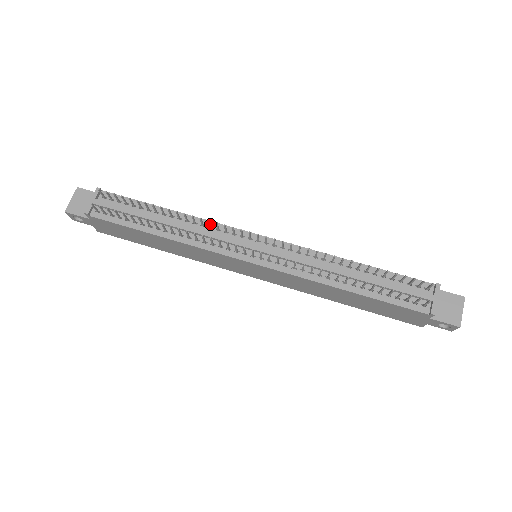
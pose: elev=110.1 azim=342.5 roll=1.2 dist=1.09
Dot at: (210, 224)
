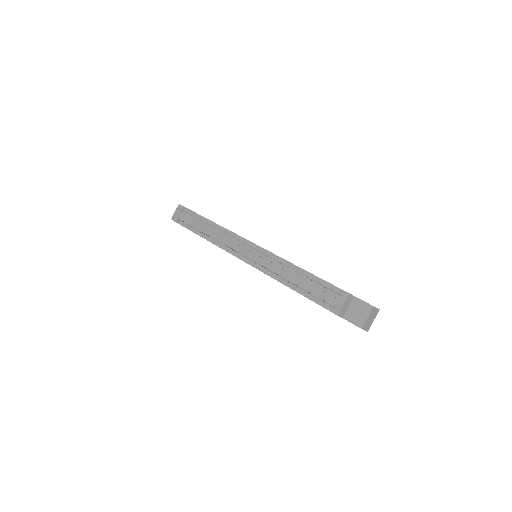
Dot at: occluded
